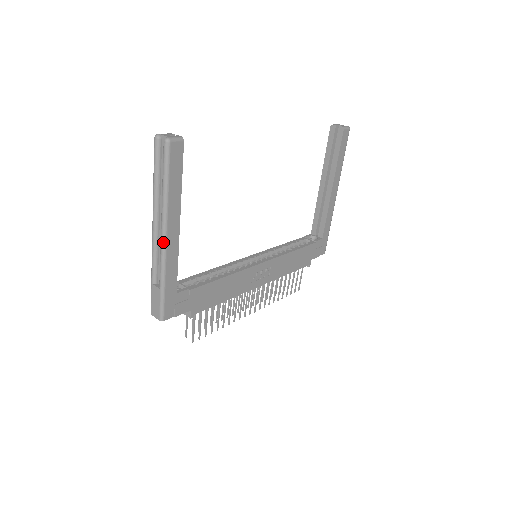
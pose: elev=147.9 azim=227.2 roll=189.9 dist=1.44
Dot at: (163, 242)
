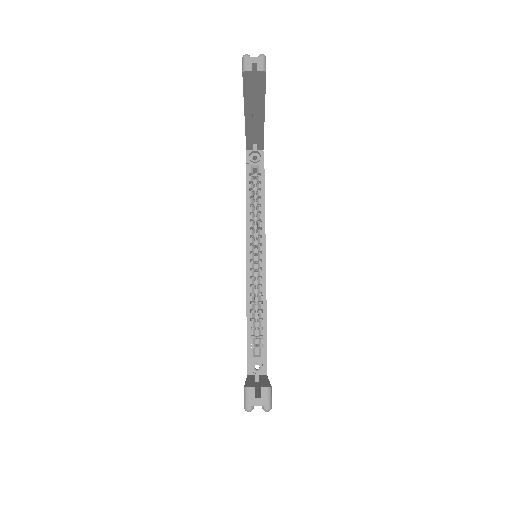
Dot at: occluded
